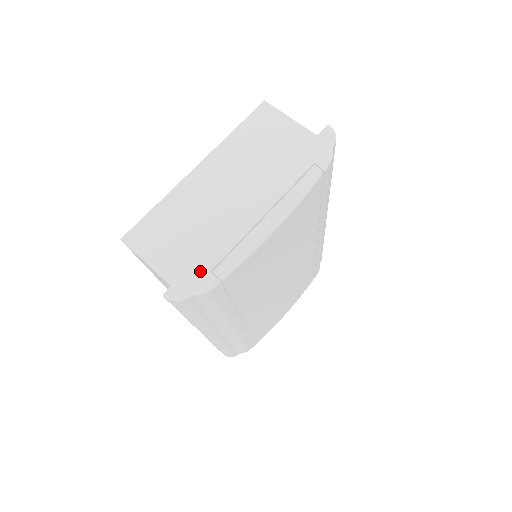
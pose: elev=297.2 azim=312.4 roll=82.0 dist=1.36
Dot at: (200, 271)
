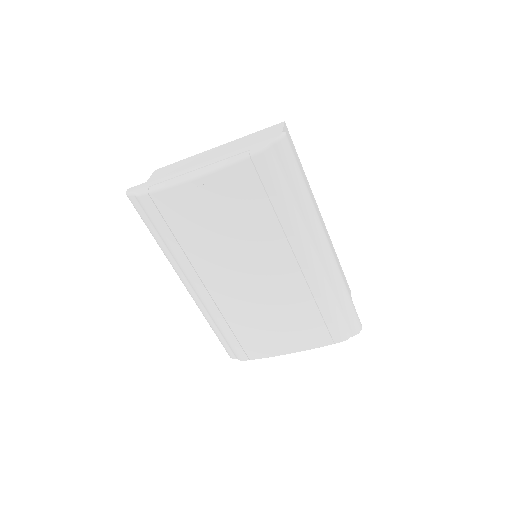
Dot at: (147, 184)
